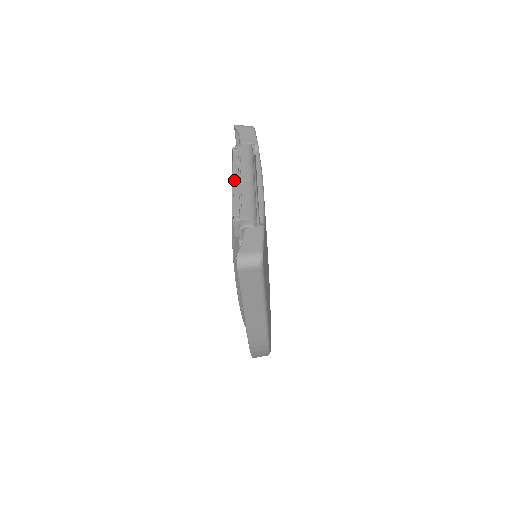
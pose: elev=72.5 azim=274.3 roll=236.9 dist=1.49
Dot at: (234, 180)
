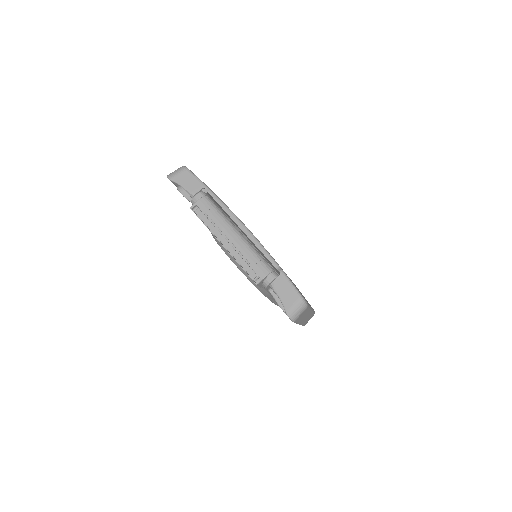
Dot at: (223, 243)
